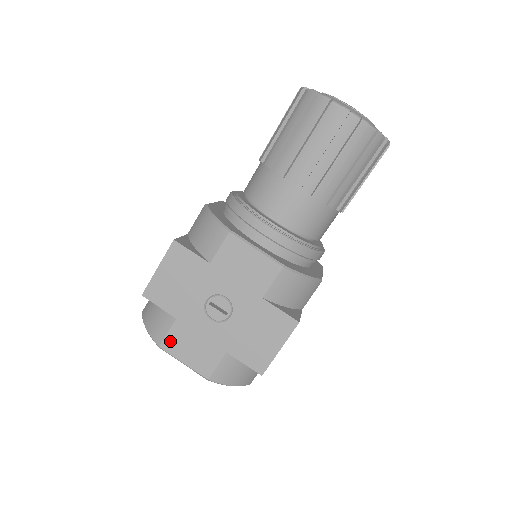
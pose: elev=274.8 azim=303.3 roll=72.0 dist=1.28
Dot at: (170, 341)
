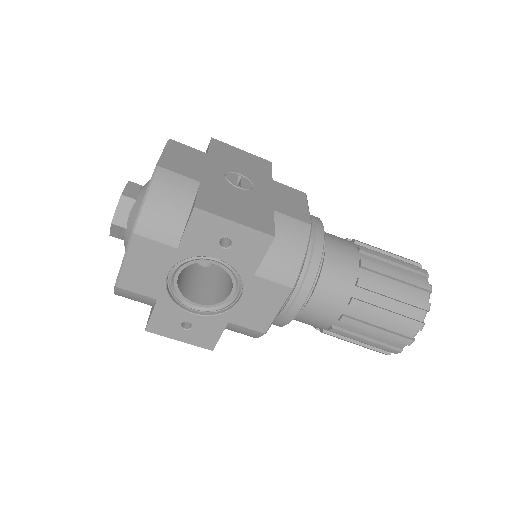
Dot at: (182, 146)
